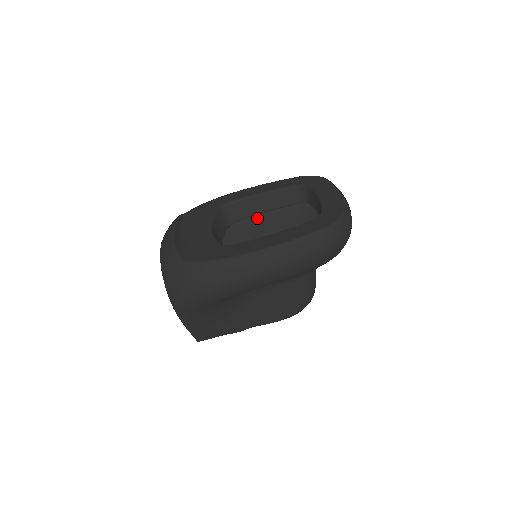
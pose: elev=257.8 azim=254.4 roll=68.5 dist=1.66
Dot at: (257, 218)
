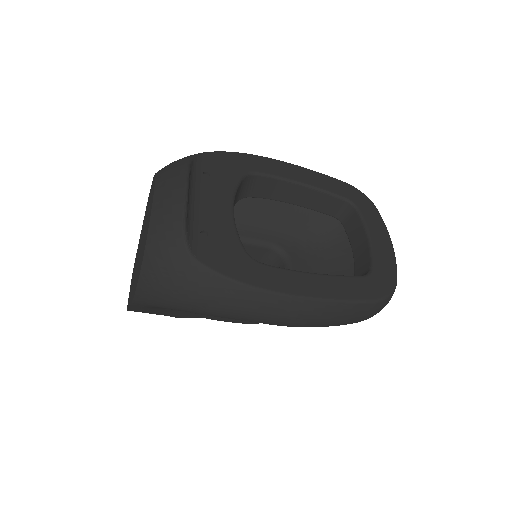
Dot at: occluded
